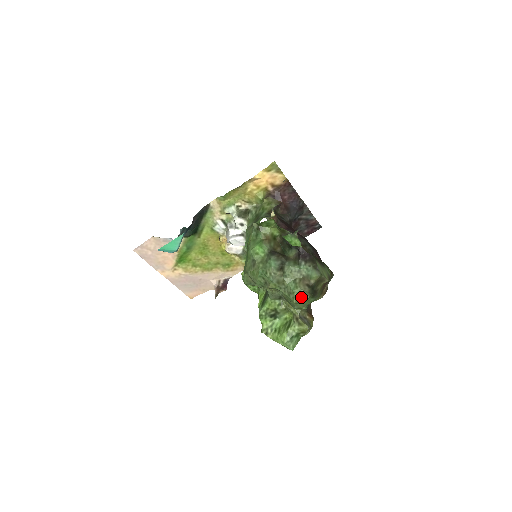
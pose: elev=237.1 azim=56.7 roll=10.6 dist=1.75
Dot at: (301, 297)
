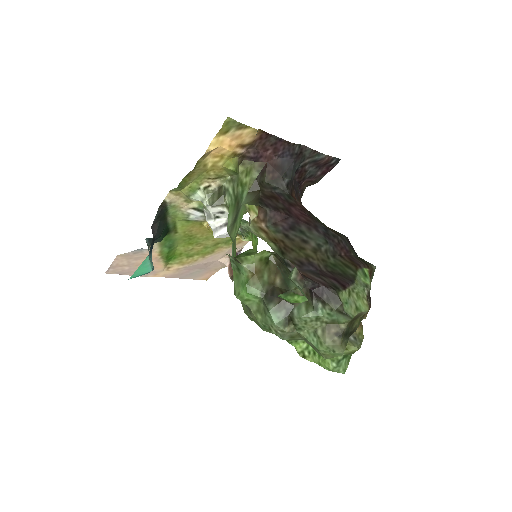
Dot at: (332, 355)
